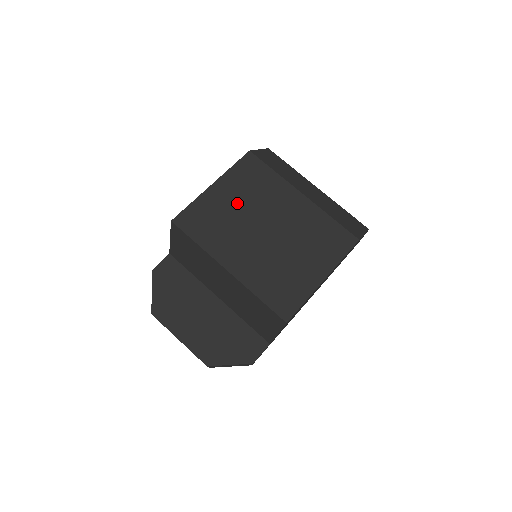
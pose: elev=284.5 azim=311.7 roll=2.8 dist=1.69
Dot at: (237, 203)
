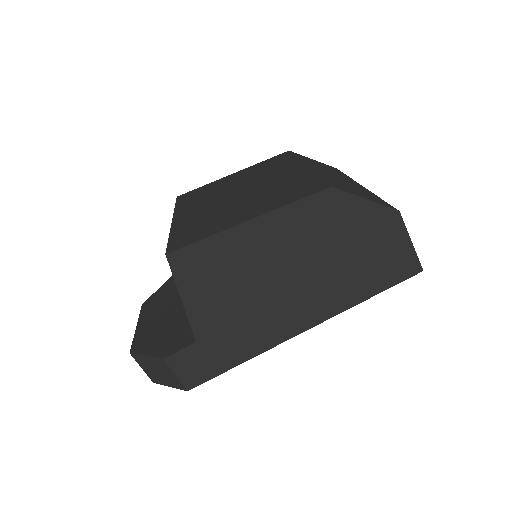
Dot at: (237, 180)
